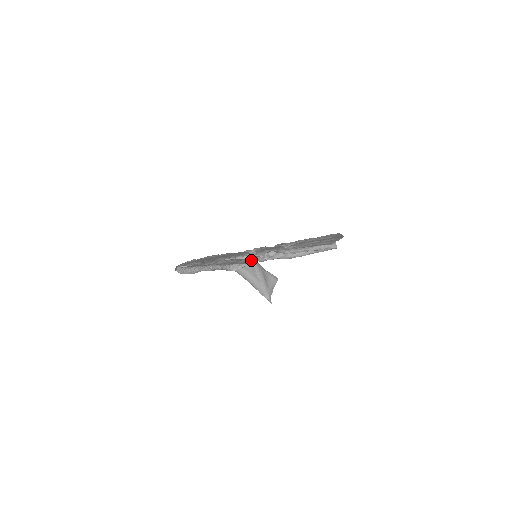
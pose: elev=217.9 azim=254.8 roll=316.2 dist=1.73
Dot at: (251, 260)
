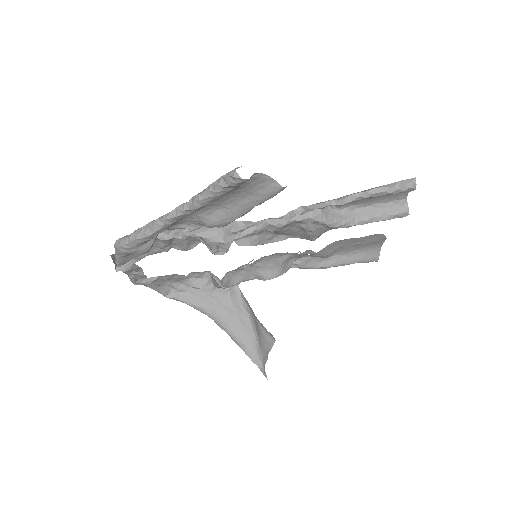
Dot at: (260, 222)
